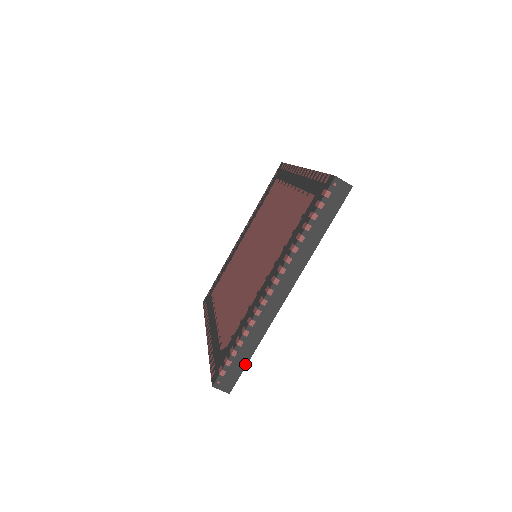
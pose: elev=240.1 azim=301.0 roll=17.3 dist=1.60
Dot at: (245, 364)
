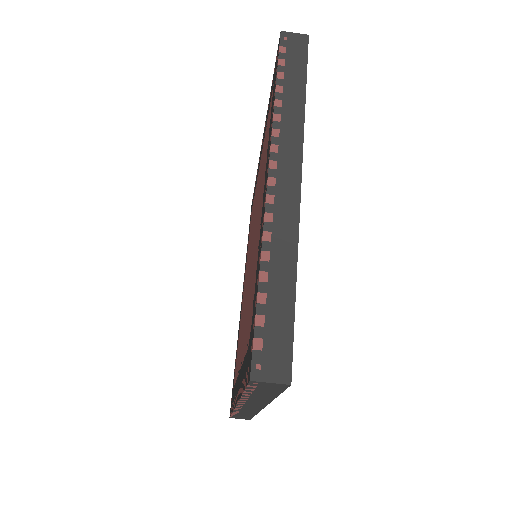
Dot at: (291, 312)
